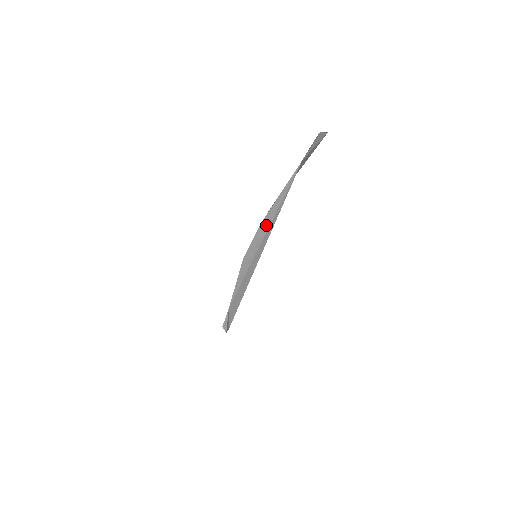
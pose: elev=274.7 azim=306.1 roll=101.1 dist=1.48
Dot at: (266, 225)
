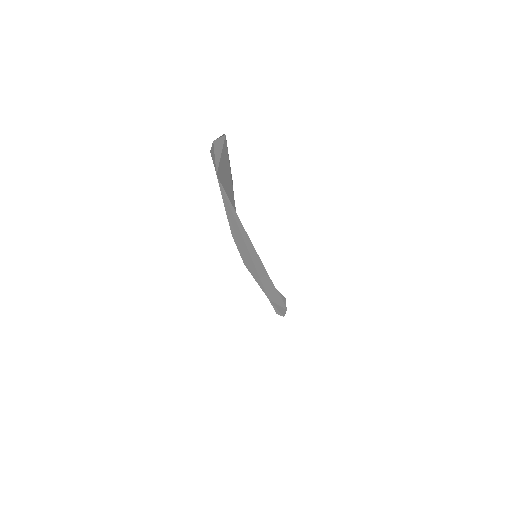
Dot at: (238, 235)
